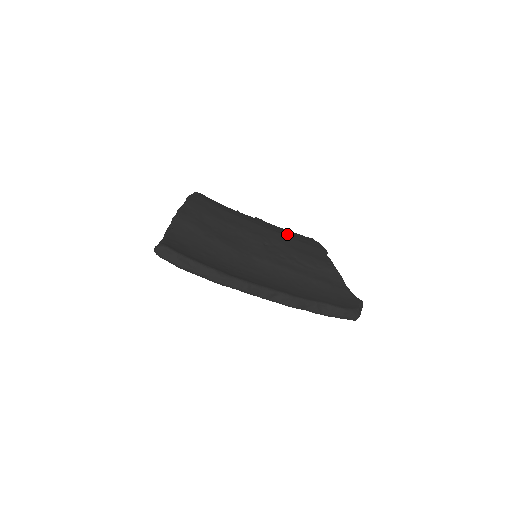
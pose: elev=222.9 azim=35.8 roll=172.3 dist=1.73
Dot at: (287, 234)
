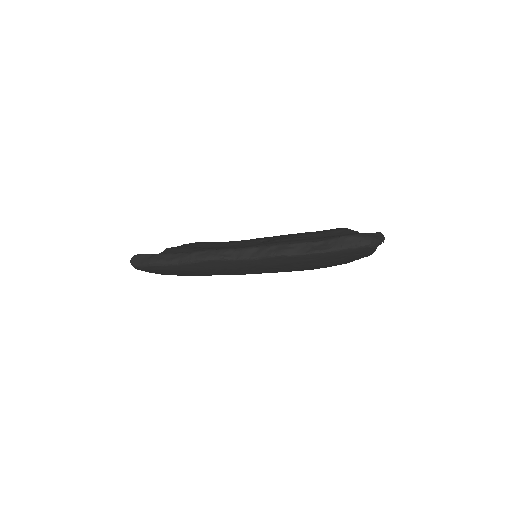
Dot at: occluded
